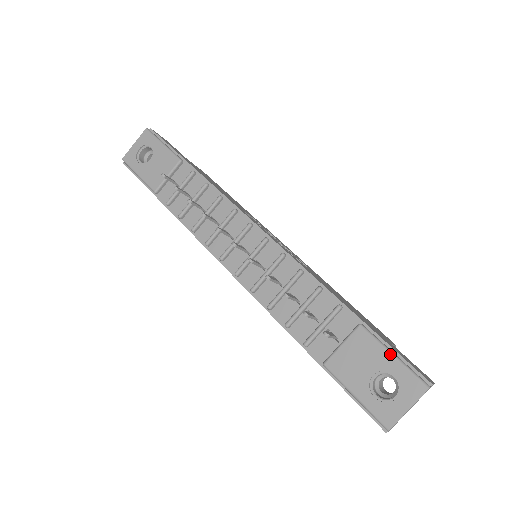
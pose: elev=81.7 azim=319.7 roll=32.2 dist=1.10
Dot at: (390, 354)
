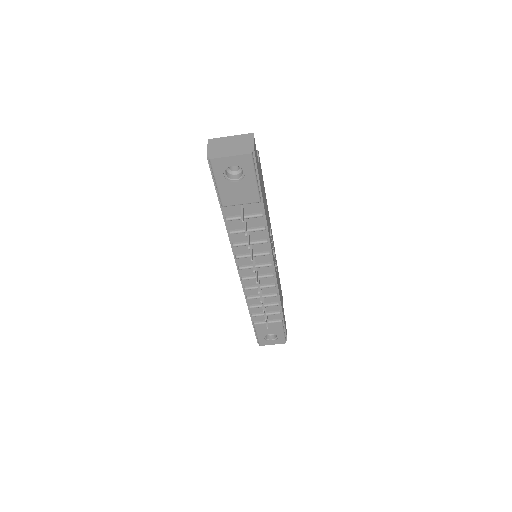
Dot at: (283, 332)
